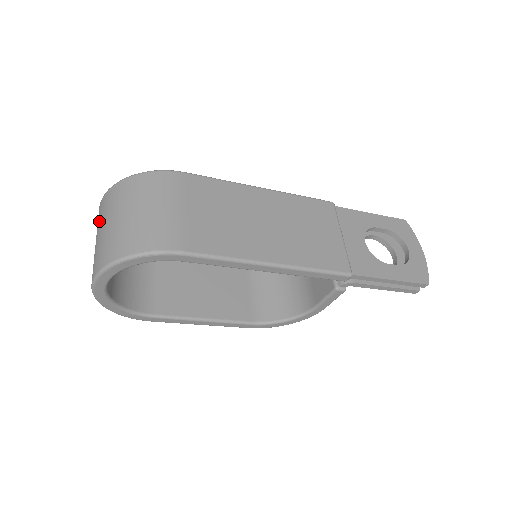
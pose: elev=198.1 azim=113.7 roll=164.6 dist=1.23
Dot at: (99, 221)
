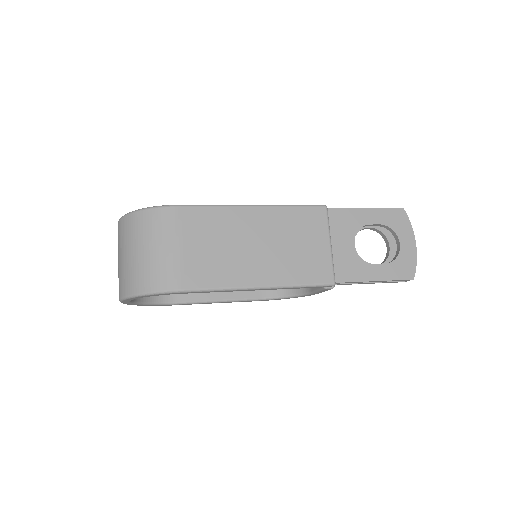
Dot at: (118, 245)
